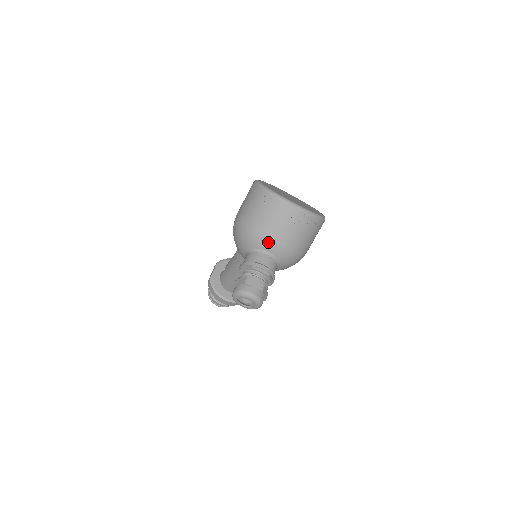
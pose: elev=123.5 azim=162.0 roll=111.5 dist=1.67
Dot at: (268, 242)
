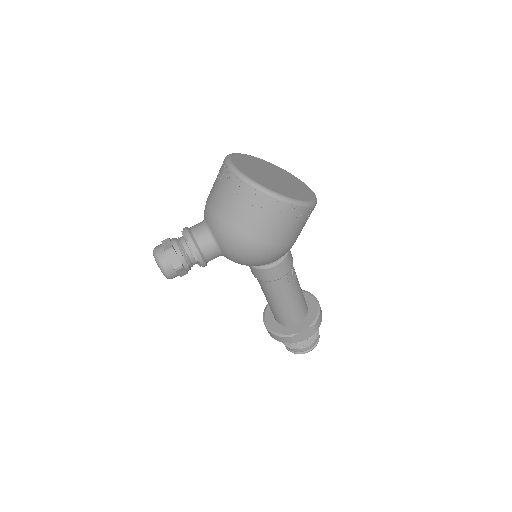
Dot at: (206, 209)
